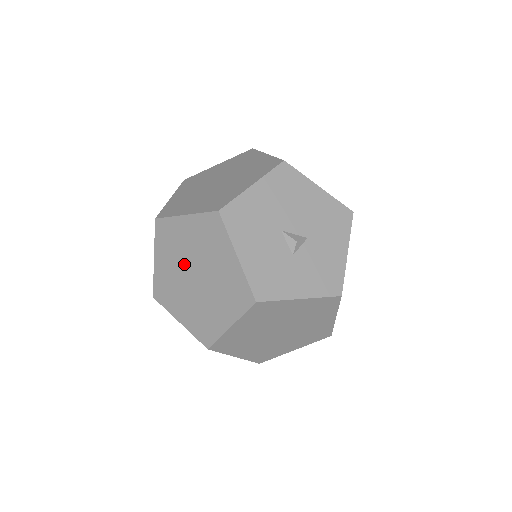
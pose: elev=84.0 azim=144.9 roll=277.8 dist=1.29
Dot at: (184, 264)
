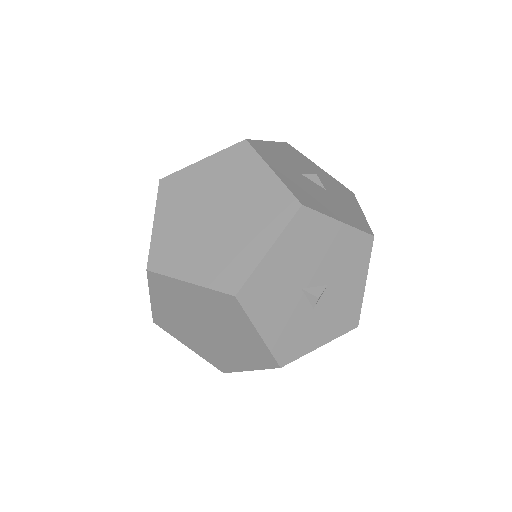
Dot at: (191, 316)
